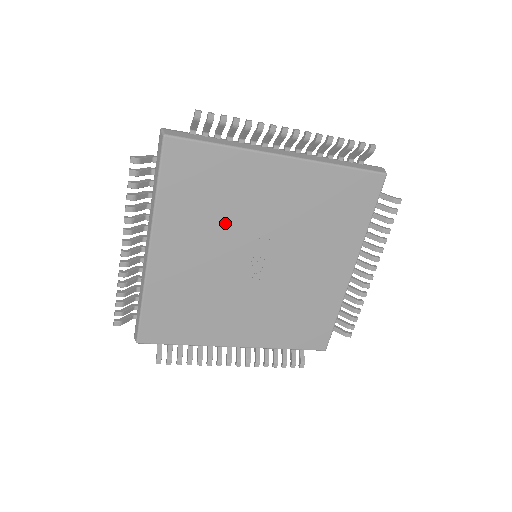
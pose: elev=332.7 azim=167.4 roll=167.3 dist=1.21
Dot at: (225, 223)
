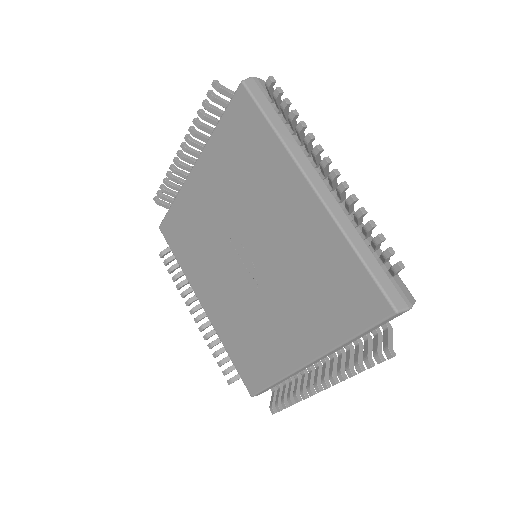
Dot at: (211, 249)
